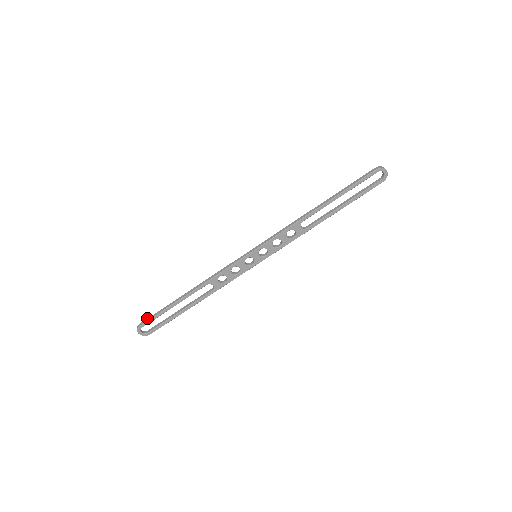
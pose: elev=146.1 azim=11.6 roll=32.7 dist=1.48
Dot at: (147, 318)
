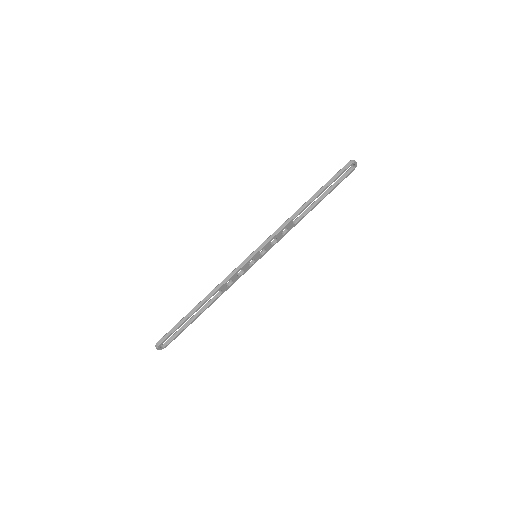
Dot at: (164, 335)
